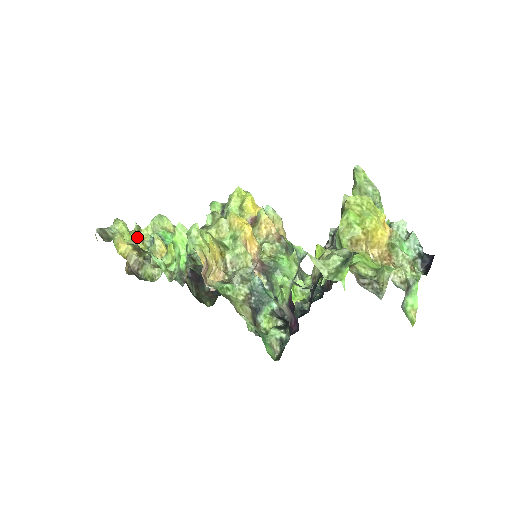
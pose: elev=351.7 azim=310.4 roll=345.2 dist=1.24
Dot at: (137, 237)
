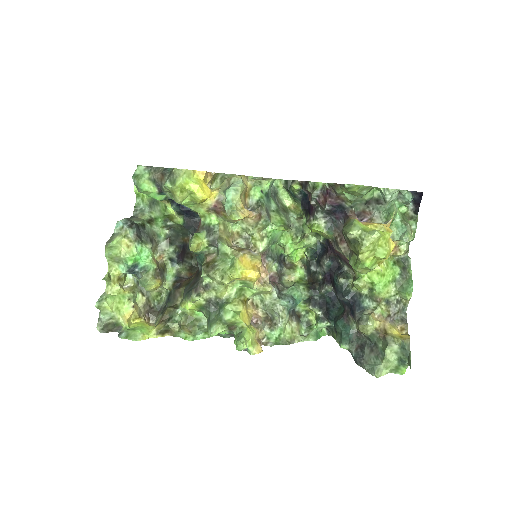
Dot at: (120, 289)
